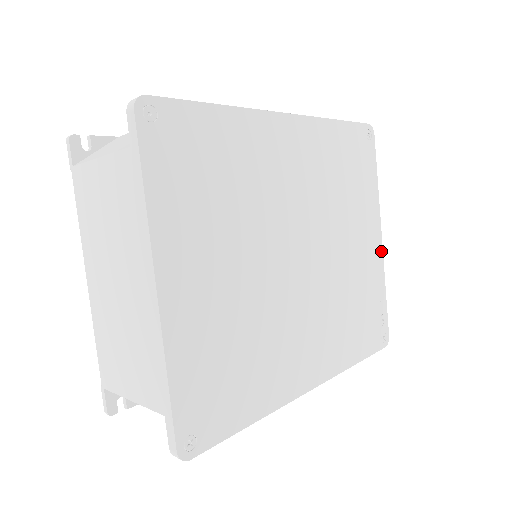
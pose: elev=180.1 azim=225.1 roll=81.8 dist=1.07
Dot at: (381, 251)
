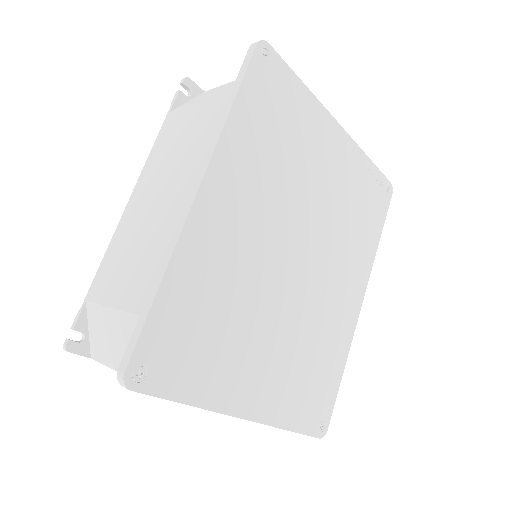
Dot at: (346, 136)
